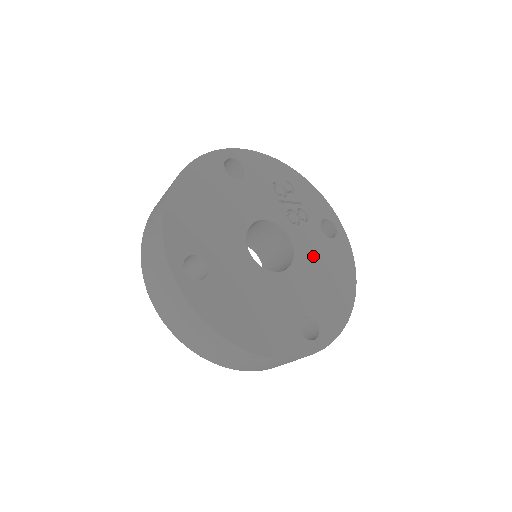
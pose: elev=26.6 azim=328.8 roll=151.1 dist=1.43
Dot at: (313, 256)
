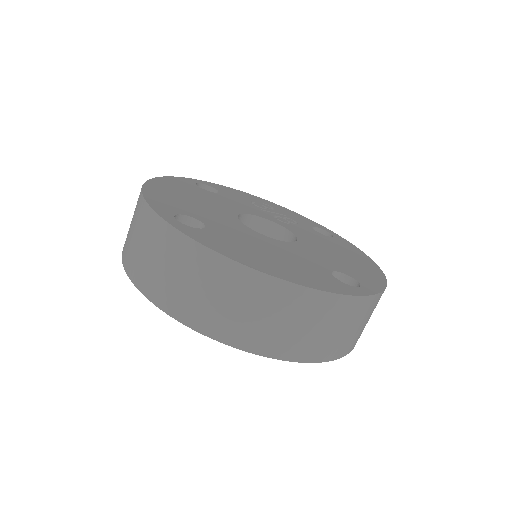
Dot at: (317, 241)
